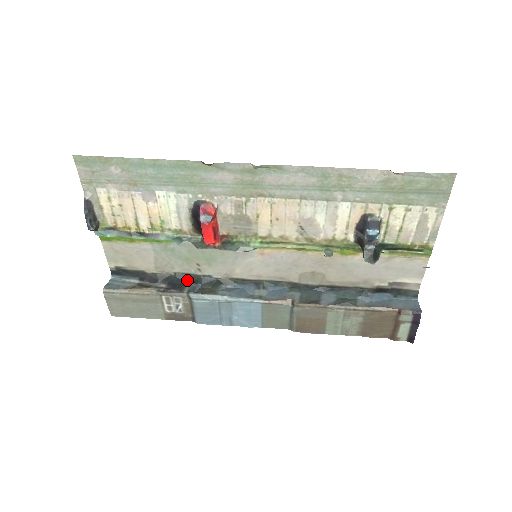
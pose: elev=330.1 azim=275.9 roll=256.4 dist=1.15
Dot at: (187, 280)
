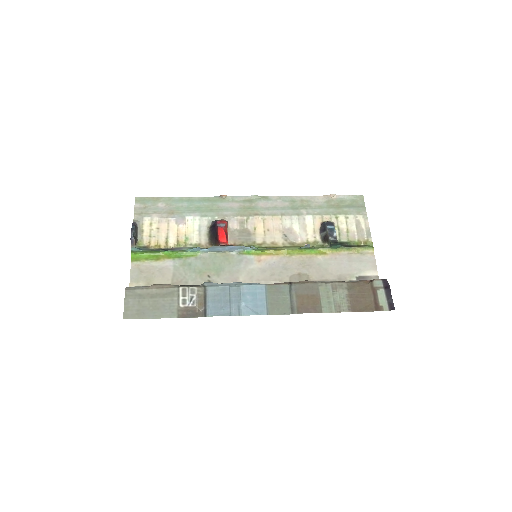
Dot at: occluded
